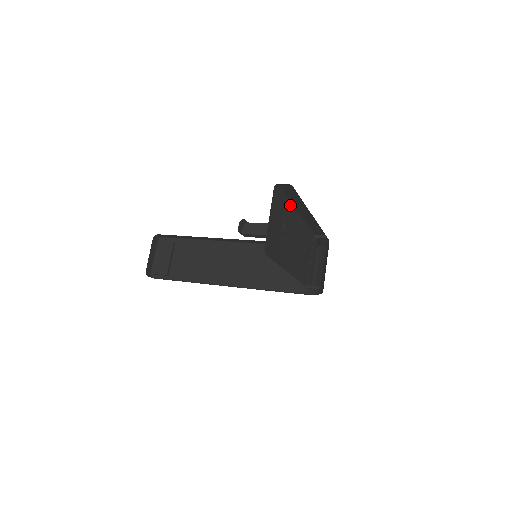
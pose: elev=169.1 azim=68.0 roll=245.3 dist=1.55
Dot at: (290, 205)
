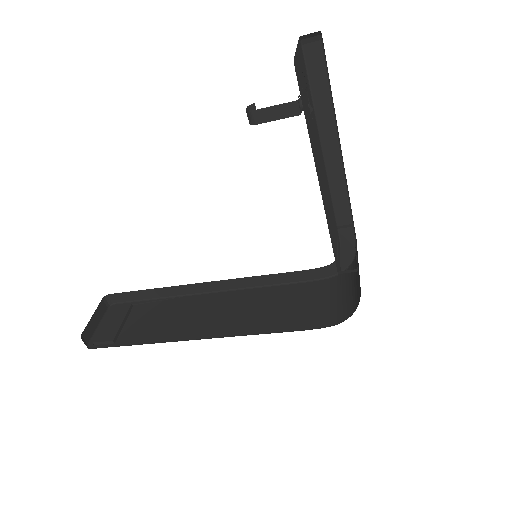
Dot at: (313, 112)
